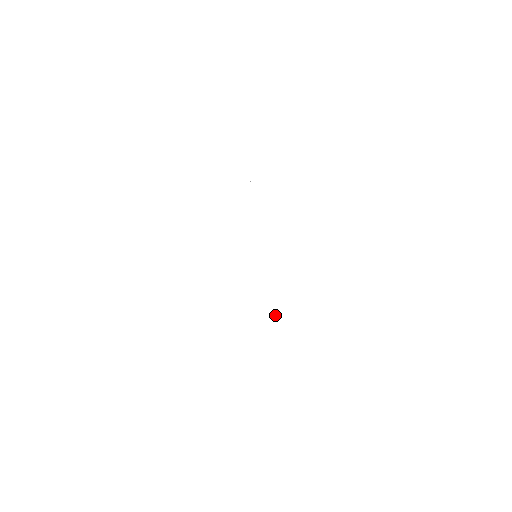
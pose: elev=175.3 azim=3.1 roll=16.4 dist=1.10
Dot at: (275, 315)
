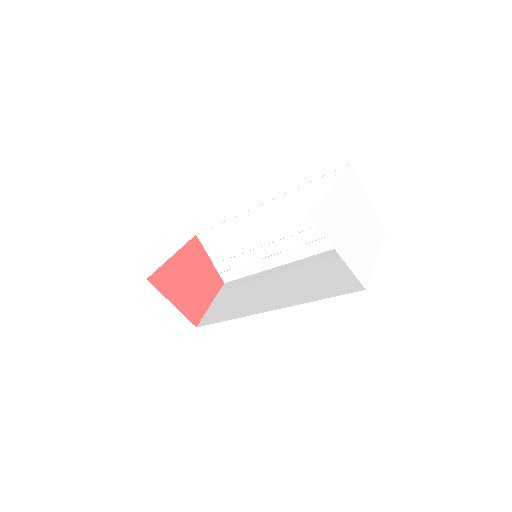
Dot at: (354, 242)
